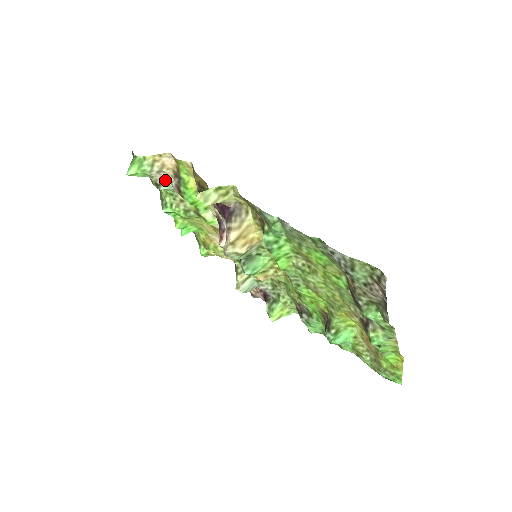
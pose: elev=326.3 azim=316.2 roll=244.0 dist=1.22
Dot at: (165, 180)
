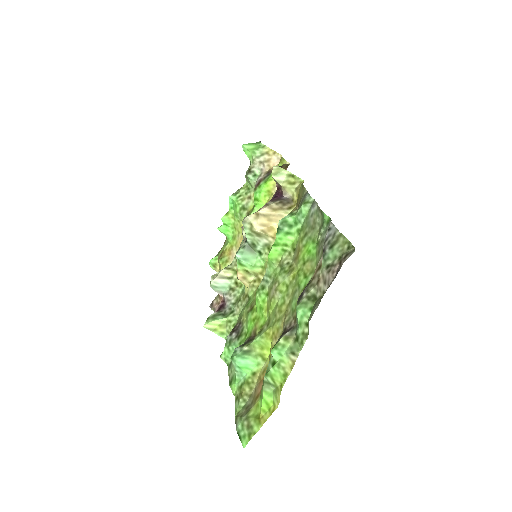
Dot at: (258, 172)
